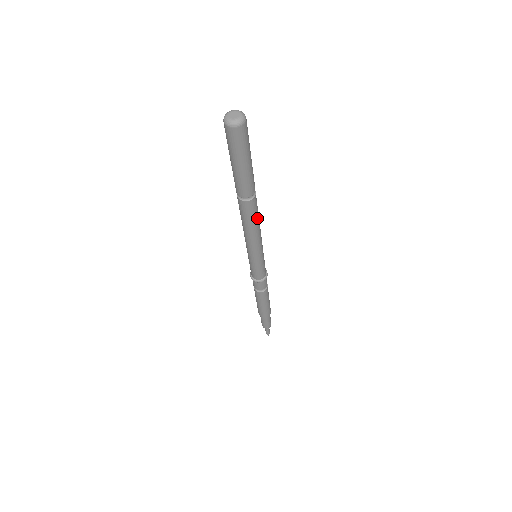
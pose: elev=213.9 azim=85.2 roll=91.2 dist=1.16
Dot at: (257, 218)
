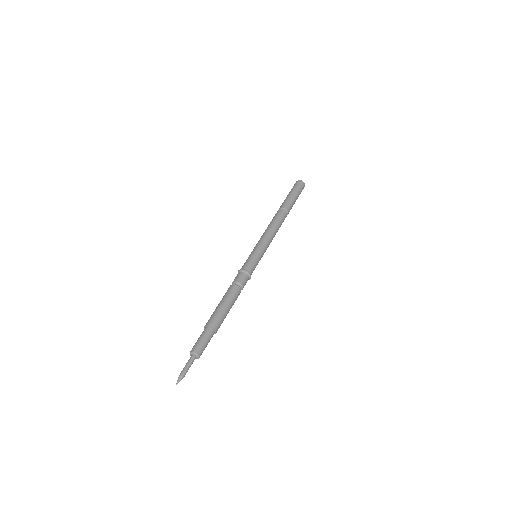
Dot at: occluded
